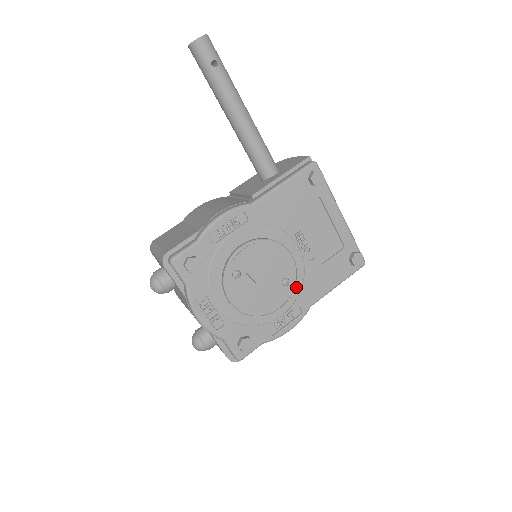
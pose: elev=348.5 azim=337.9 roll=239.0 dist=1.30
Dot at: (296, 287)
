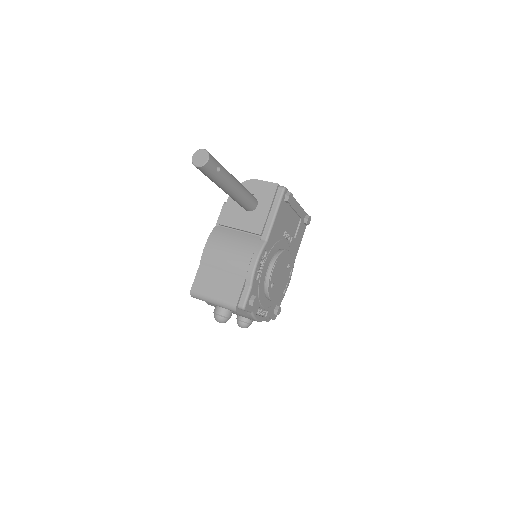
Dot at: occluded
